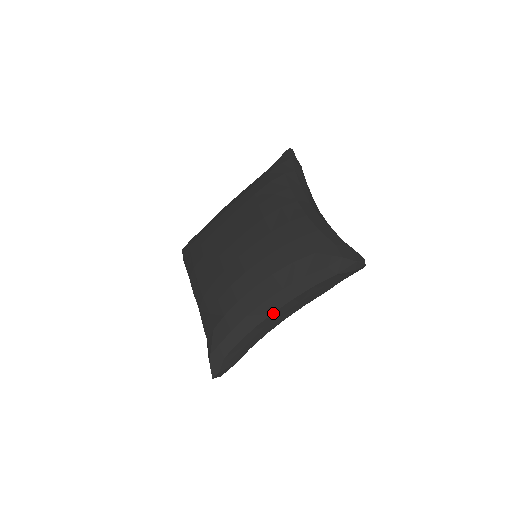
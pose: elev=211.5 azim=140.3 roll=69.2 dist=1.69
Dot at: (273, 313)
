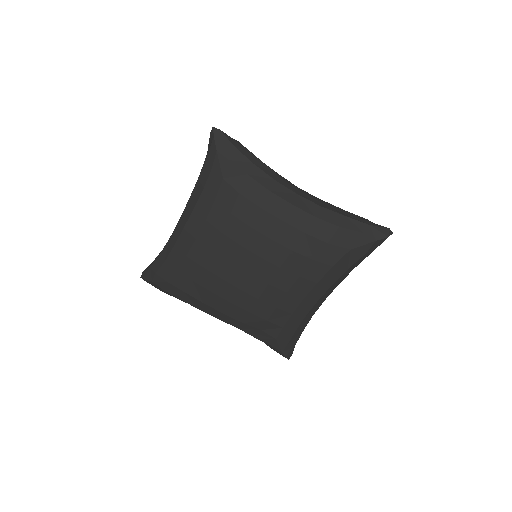
Dot at: occluded
